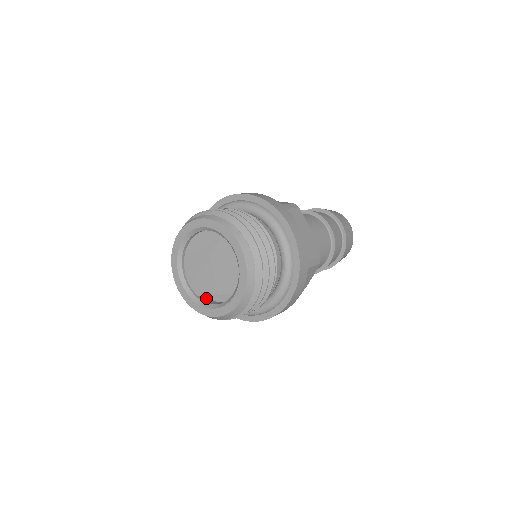
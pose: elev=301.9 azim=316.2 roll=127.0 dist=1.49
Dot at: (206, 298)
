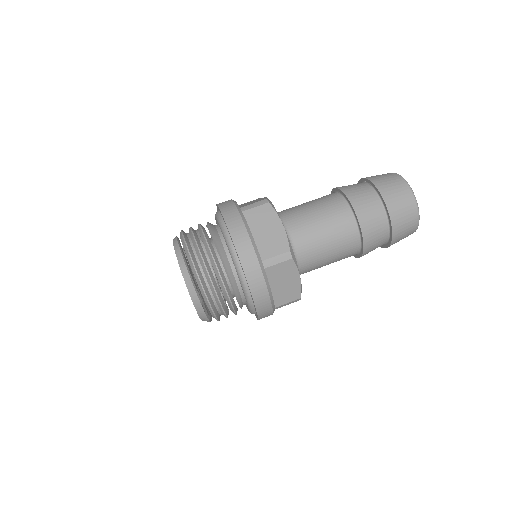
Dot at: occluded
